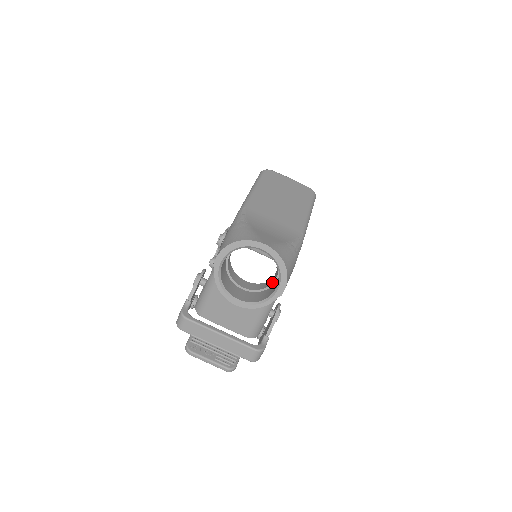
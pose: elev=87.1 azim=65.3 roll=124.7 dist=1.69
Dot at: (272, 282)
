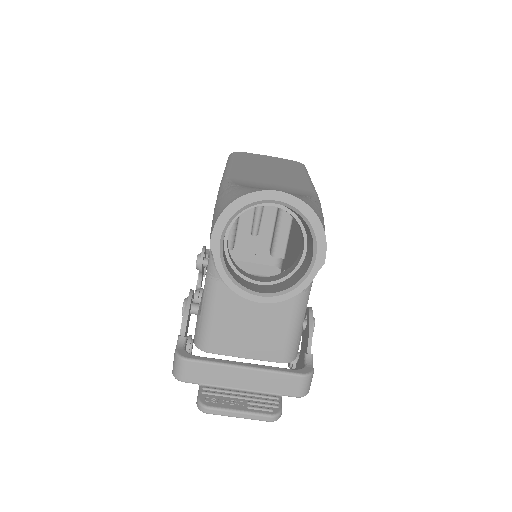
Dot at: (299, 260)
